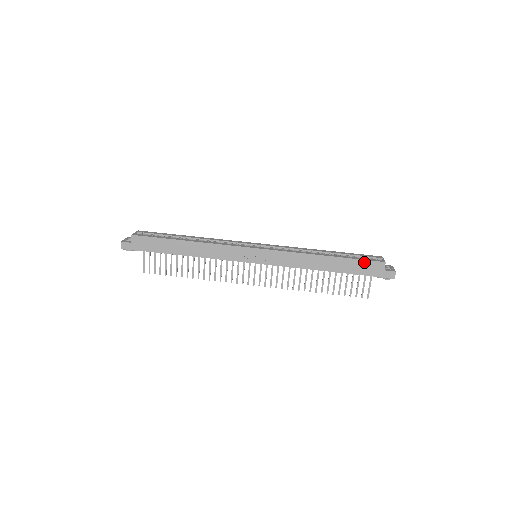
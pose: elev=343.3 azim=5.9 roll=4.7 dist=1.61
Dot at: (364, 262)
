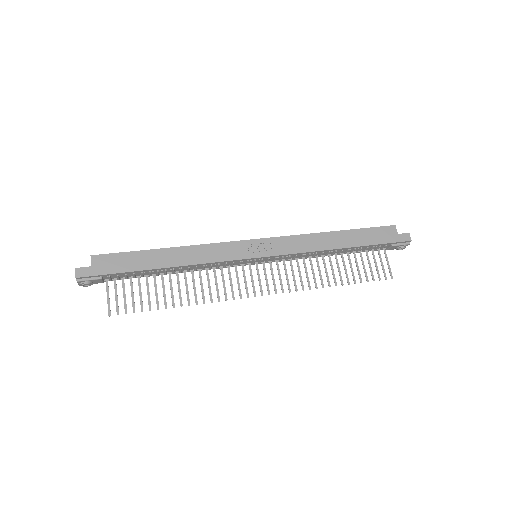
Dot at: (375, 230)
